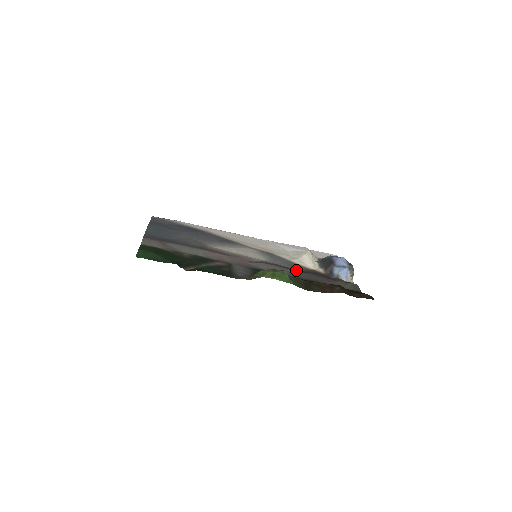
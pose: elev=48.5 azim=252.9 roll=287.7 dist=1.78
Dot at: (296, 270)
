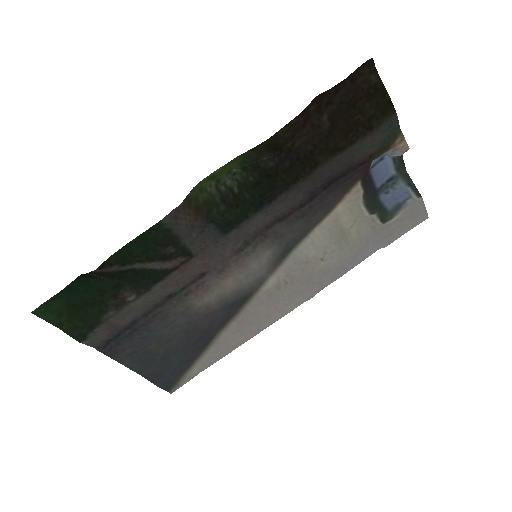
Dot at: (307, 207)
